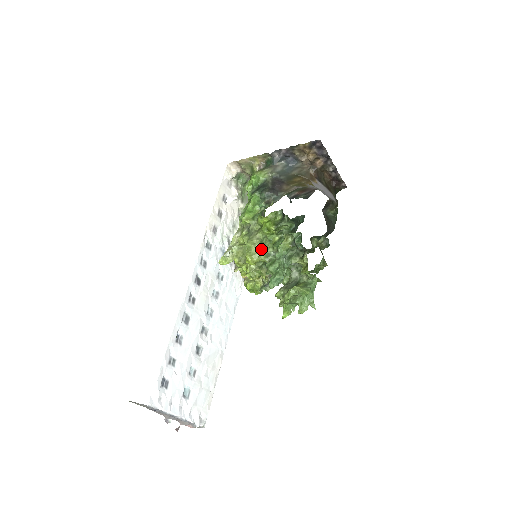
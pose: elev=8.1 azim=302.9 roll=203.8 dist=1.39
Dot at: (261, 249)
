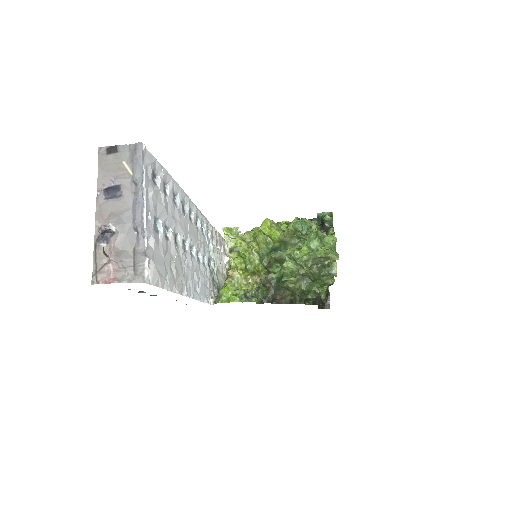
Dot at: (280, 226)
